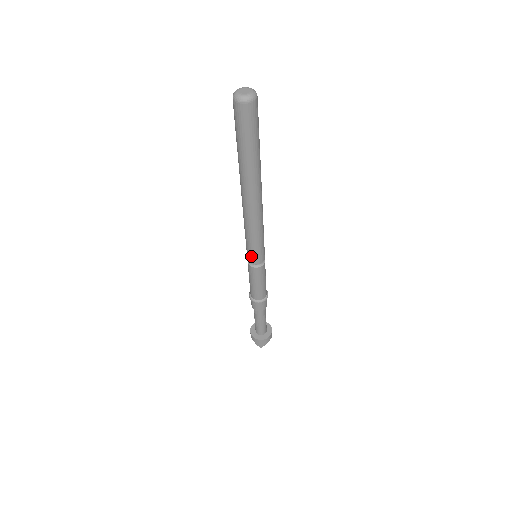
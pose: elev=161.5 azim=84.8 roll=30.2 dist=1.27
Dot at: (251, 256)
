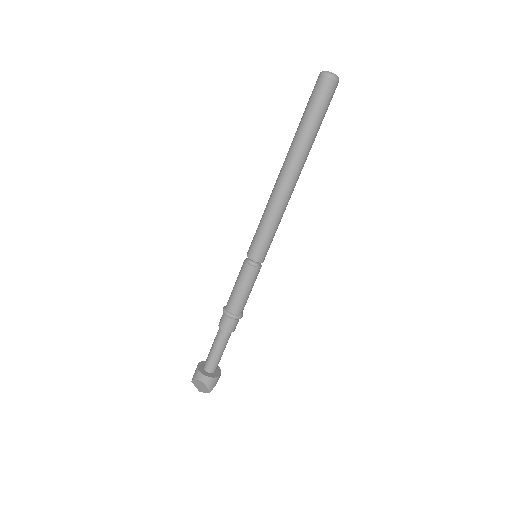
Dot at: (261, 252)
